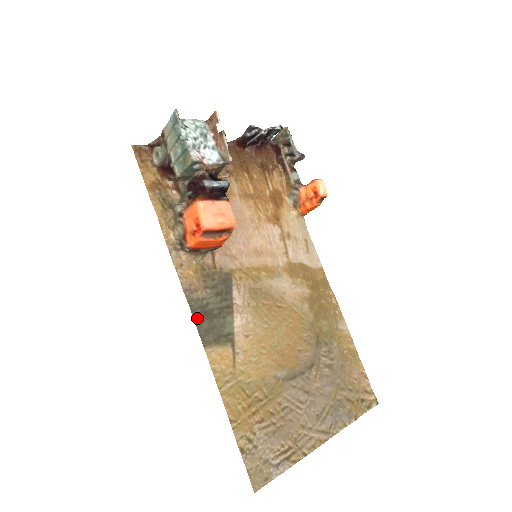
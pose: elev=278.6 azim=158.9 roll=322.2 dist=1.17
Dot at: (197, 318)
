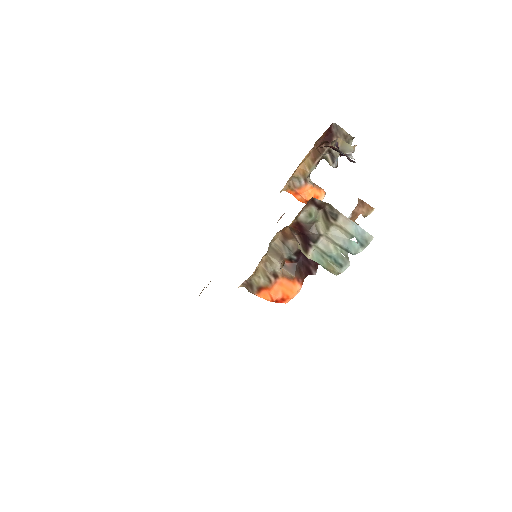
Dot at: occluded
